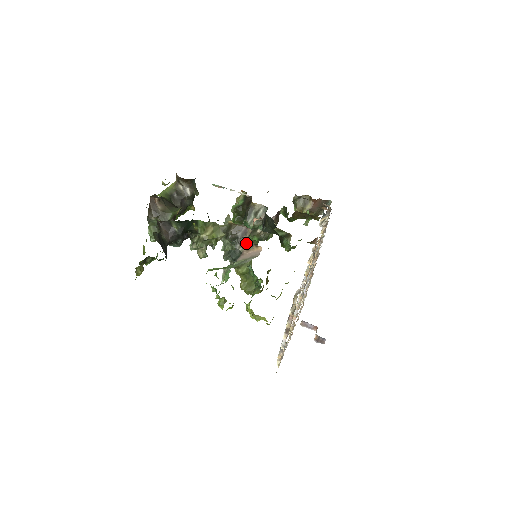
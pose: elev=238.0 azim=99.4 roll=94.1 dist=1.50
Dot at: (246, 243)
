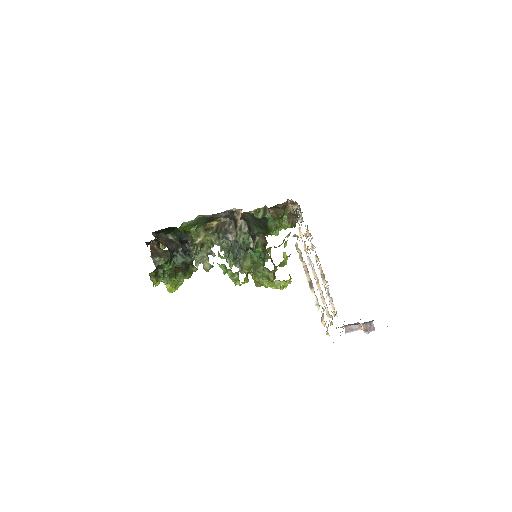
Dot at: (234, 227)
